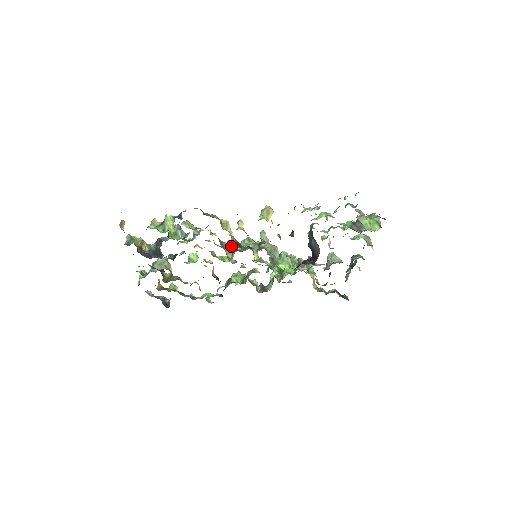
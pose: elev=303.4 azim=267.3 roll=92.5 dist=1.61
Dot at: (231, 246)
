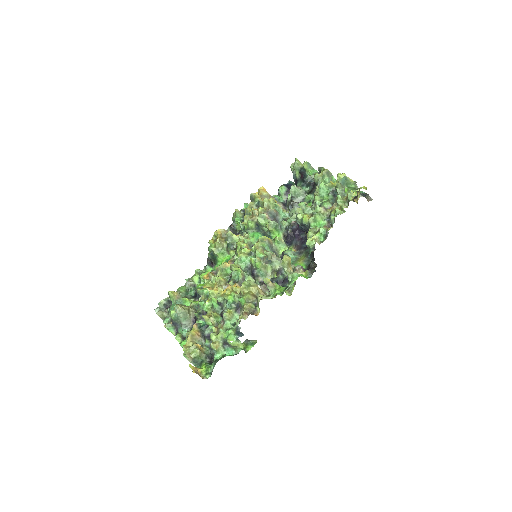
Dot at: (244, 276)
